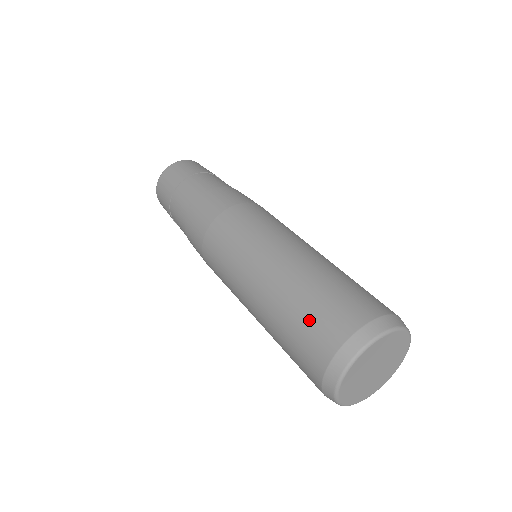
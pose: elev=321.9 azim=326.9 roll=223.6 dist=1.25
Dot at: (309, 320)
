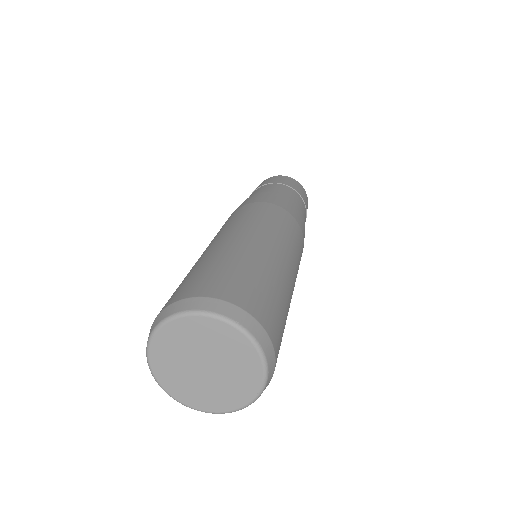
Dot at: occluded
